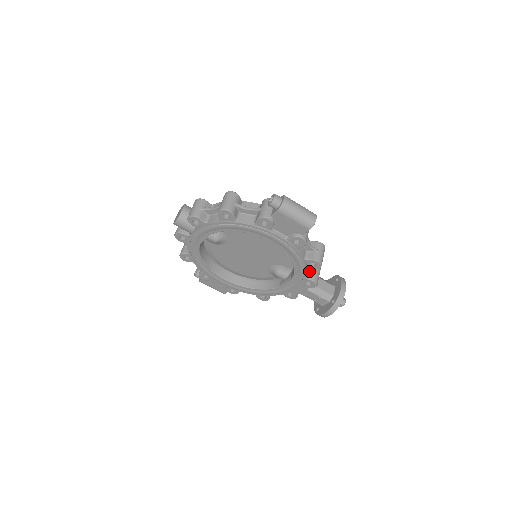
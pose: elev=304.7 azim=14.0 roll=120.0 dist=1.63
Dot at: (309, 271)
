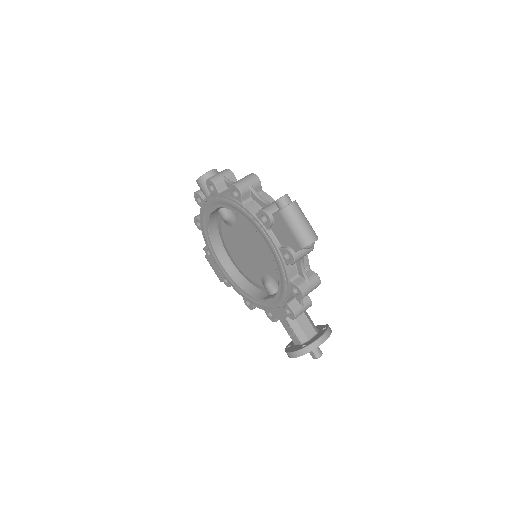
Dot at: (295, 299)
